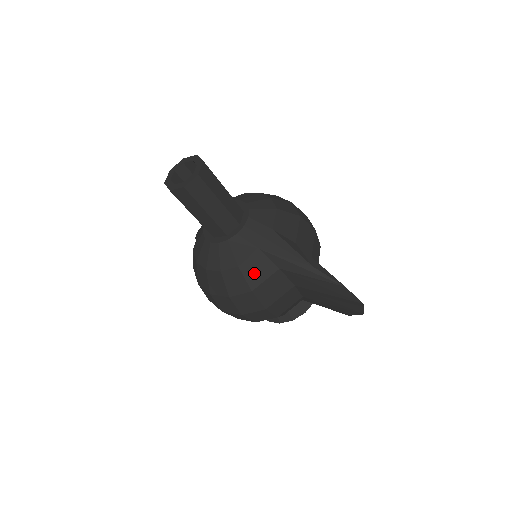
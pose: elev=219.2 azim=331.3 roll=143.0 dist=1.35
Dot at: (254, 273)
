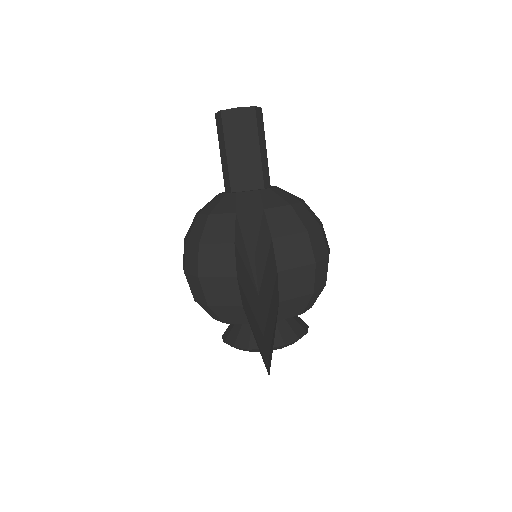
Dot at: (214, 230)
